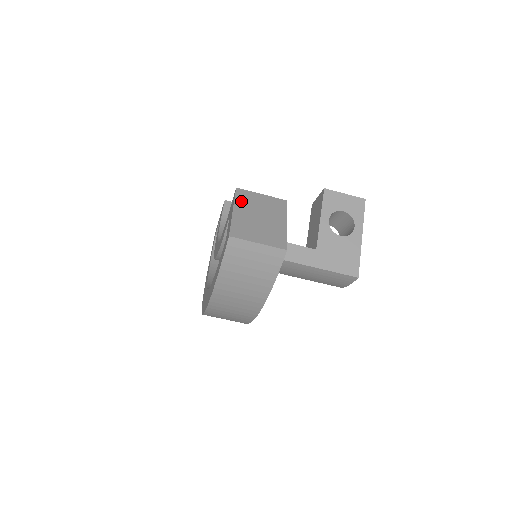
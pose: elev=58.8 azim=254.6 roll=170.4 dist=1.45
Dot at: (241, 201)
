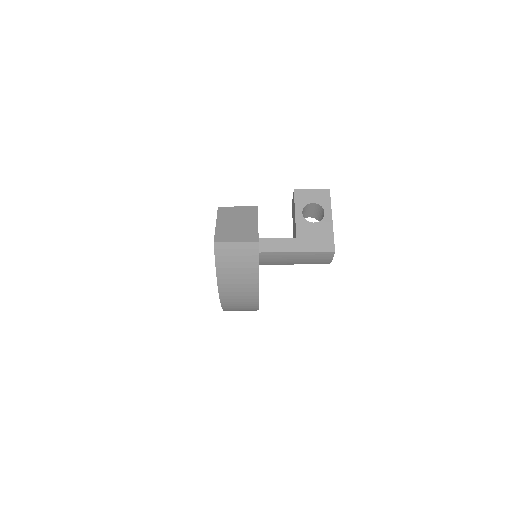
Dot at: (222, 216)
